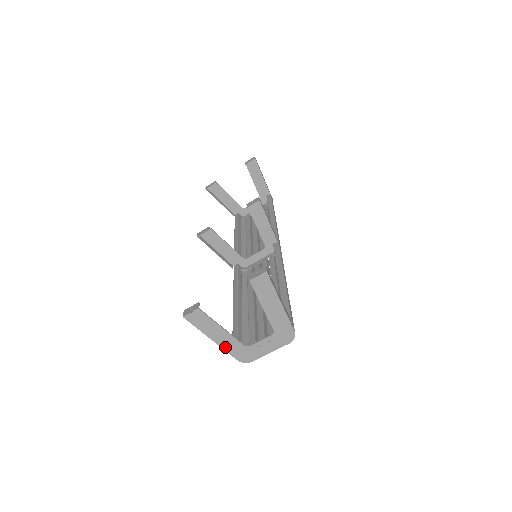
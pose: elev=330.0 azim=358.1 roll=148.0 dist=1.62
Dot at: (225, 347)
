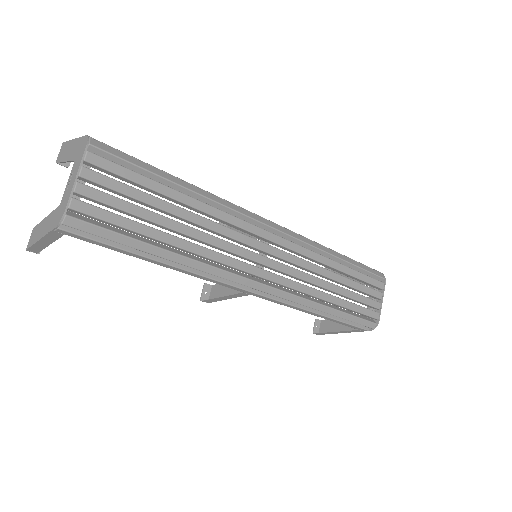
Dot at: (48, 231)
